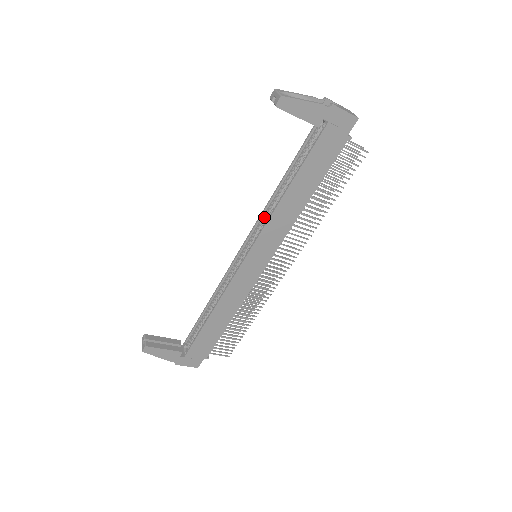
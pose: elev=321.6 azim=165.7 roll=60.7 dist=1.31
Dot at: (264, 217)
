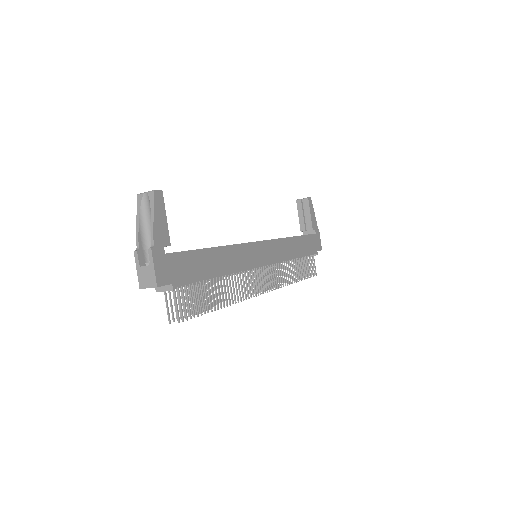
Dot at: occluded
